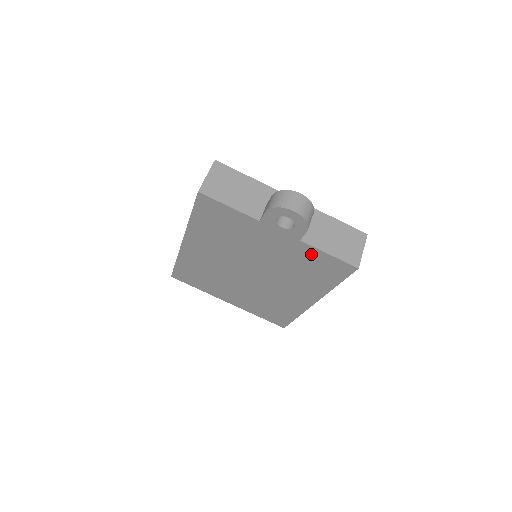
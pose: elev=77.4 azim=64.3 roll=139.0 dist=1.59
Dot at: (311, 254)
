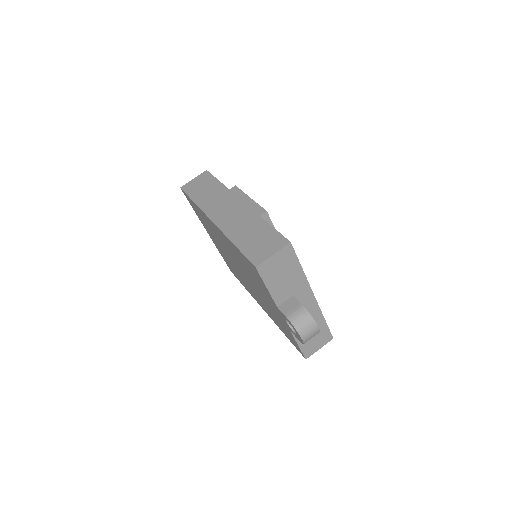
Dot at: (288, 331)
